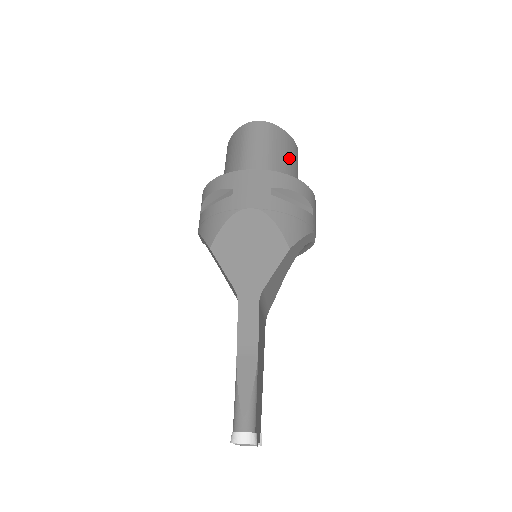
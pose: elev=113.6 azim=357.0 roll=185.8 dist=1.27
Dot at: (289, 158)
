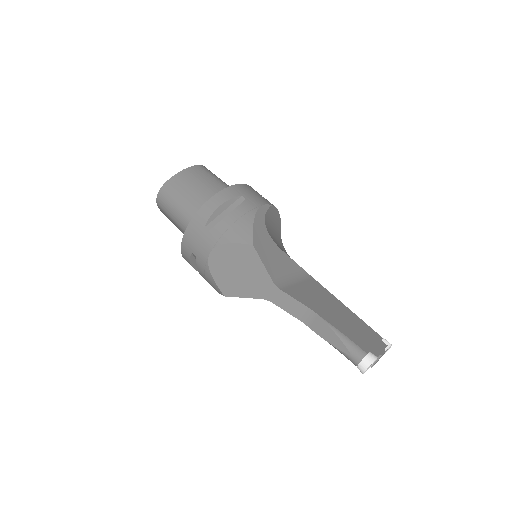
Dot at: (197, 185)
